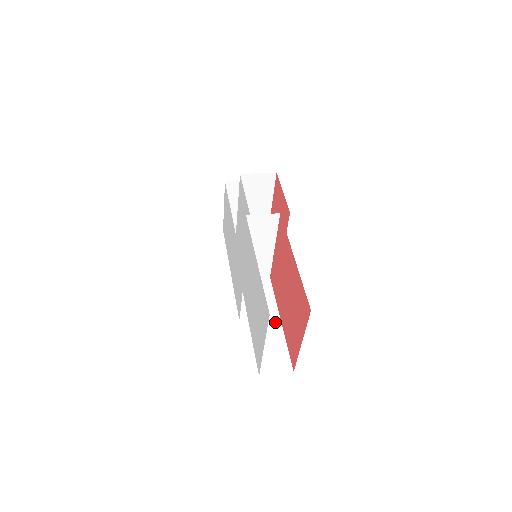
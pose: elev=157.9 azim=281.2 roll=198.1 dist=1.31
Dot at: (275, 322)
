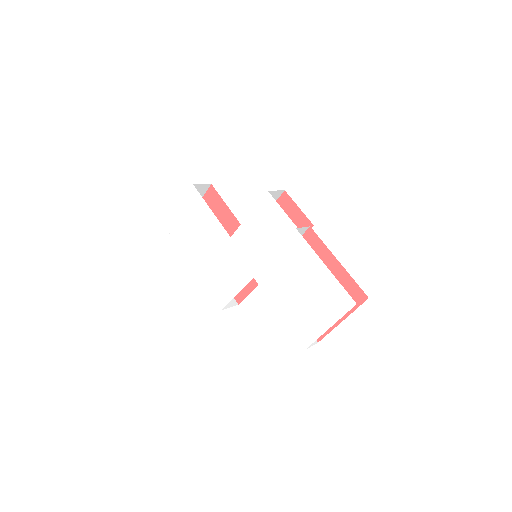
Dot at: occluded
